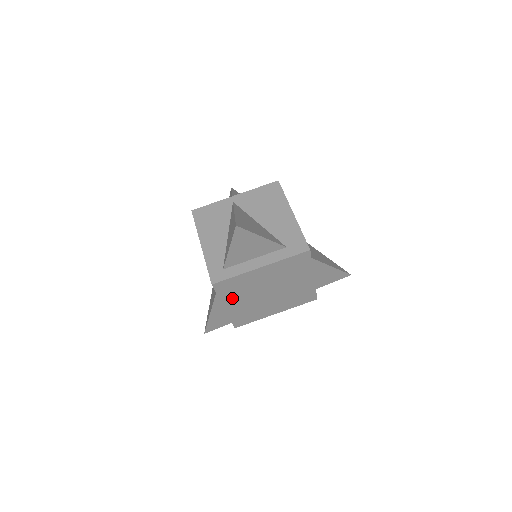
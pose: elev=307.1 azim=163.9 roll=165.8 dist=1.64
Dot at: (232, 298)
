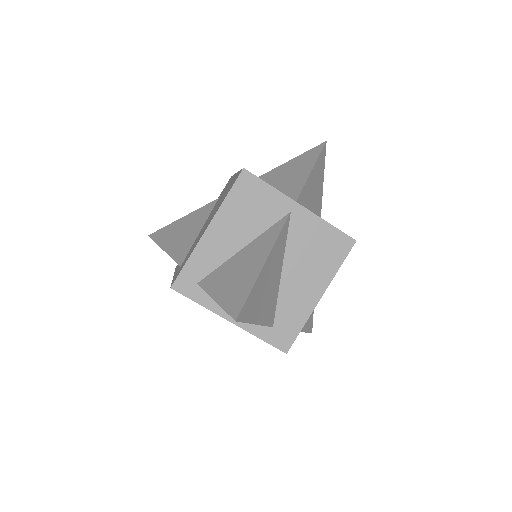
Dot at: occluded
